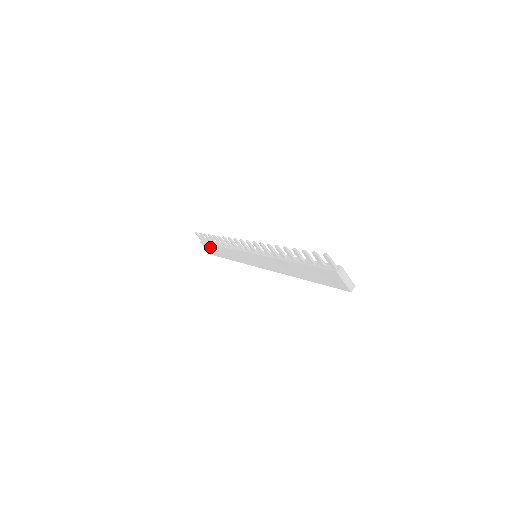
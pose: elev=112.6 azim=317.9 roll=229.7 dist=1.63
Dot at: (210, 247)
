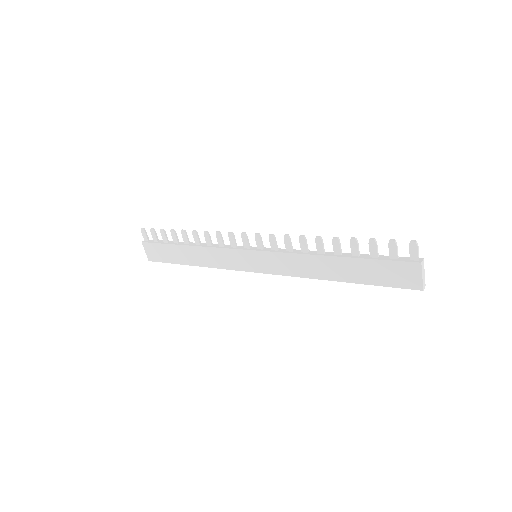
Dot at: (161, 248)
